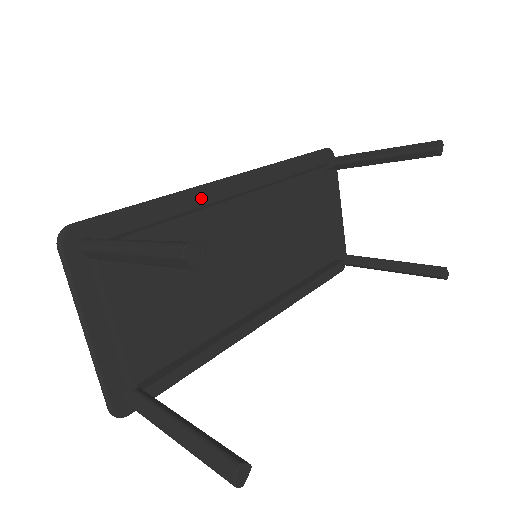
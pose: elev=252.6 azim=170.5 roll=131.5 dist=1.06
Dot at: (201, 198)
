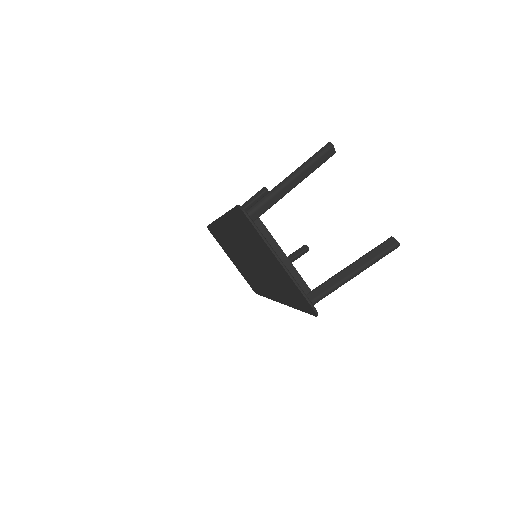
Dot at: occluded
